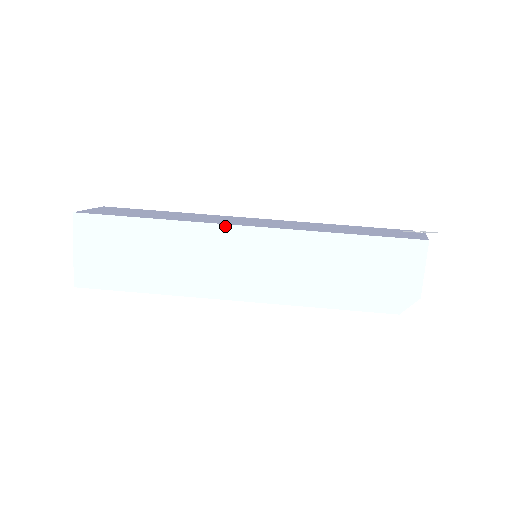
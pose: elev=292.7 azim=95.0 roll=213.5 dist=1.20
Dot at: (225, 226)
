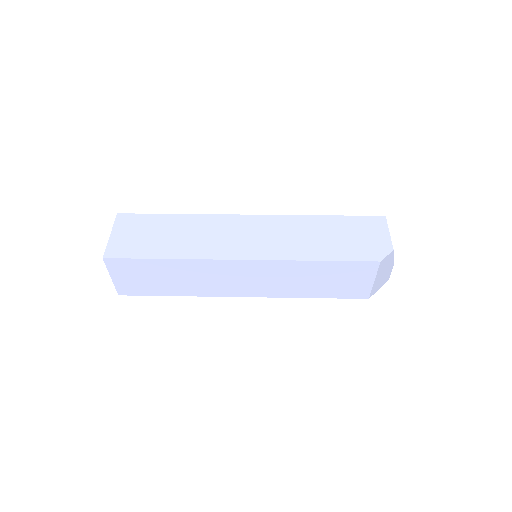
Dot at: (232, 215)
